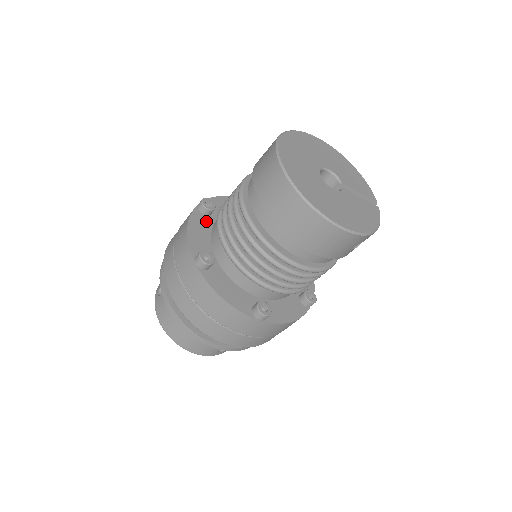
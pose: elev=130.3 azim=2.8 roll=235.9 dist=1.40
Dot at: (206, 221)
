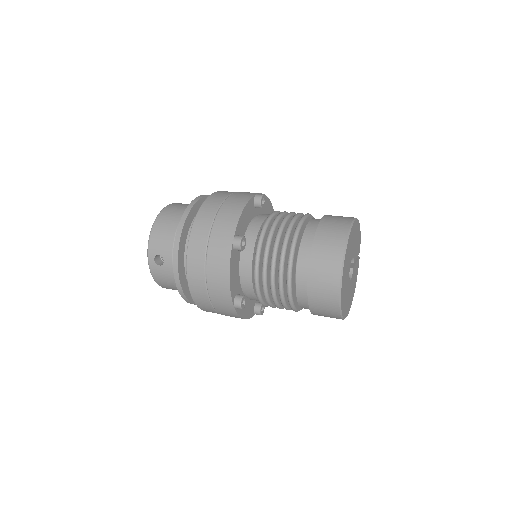
Dot at: (237, 256)
